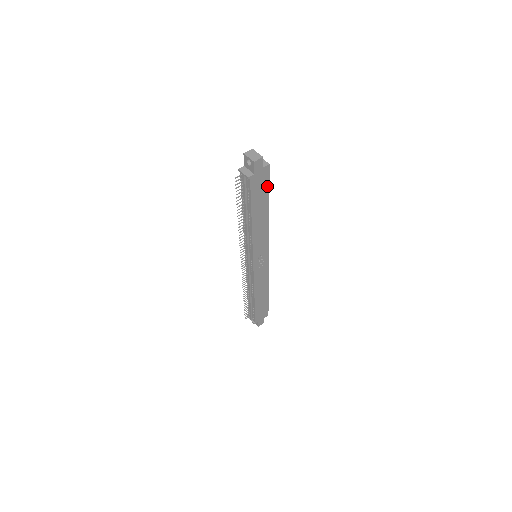
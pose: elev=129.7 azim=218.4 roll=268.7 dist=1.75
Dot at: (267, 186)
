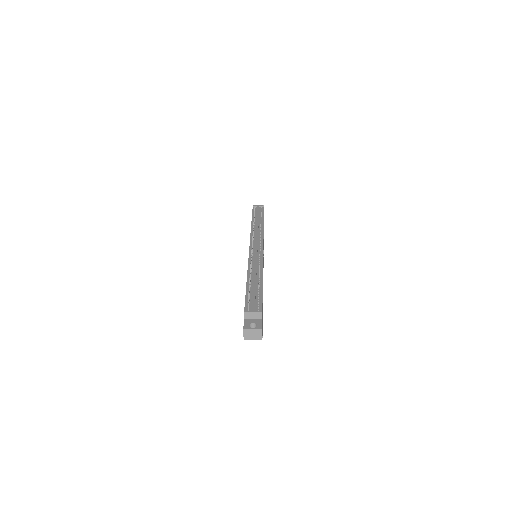
Dot at: occluded
